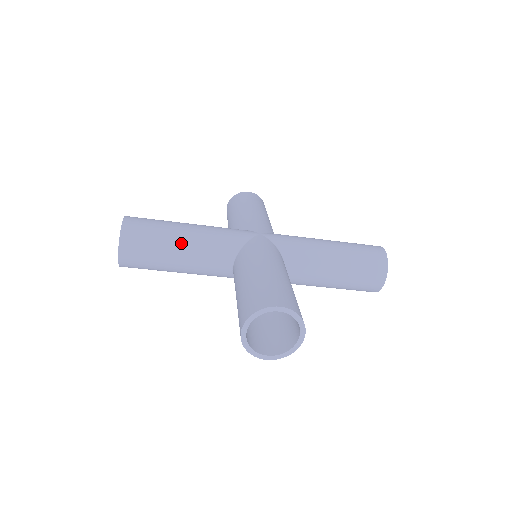
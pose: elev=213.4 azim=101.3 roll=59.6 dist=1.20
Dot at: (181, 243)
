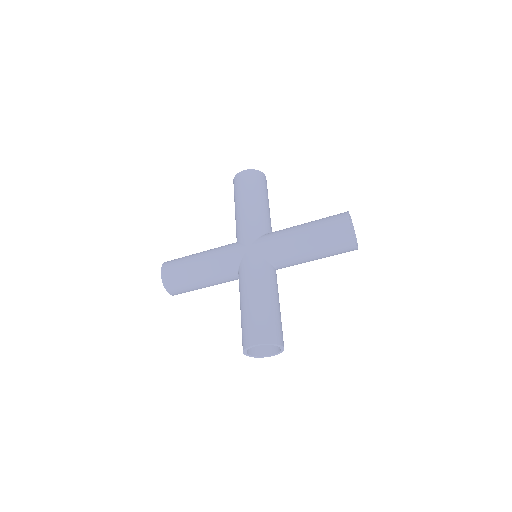
Dot at: (200, 278)
